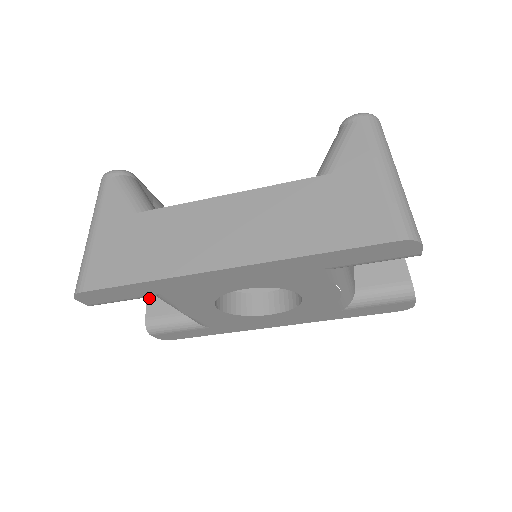
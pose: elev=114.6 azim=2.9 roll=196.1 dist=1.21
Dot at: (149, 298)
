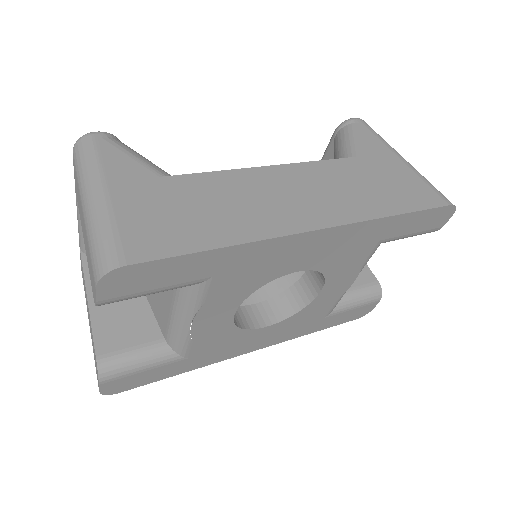
Dot at: (95, 329)
